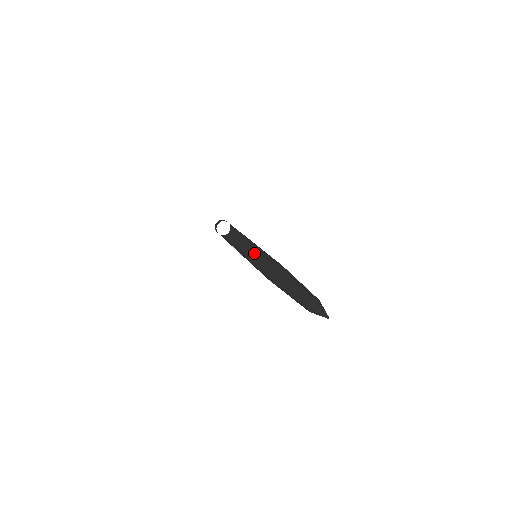
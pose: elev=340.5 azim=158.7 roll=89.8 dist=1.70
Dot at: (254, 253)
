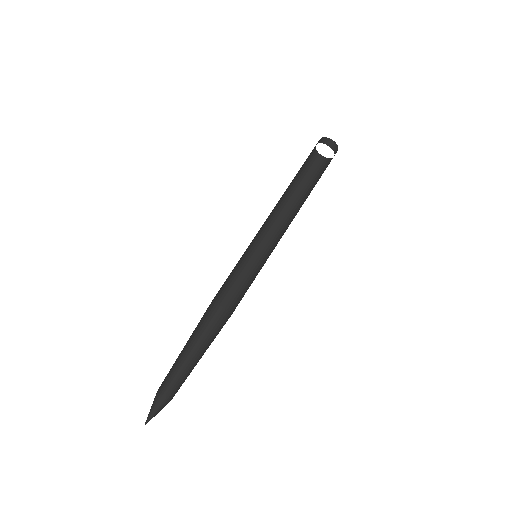
Dot at: occluded
